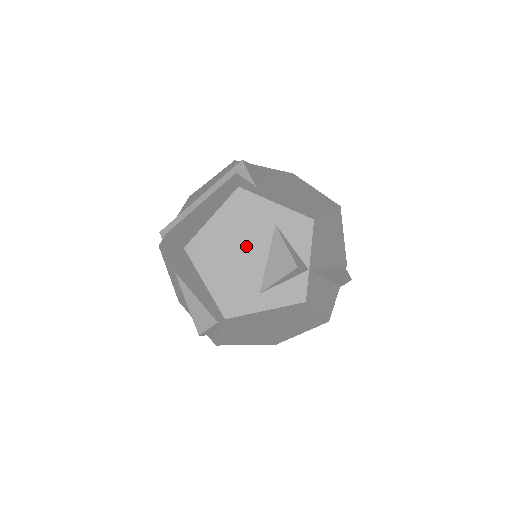
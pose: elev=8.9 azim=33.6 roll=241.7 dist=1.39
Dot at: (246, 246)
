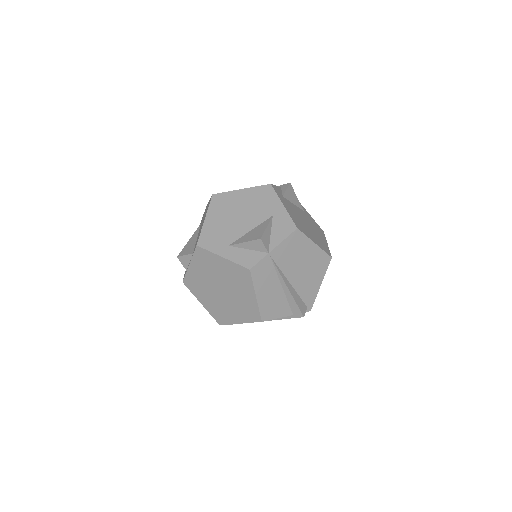
Dot at: (246, 216)
